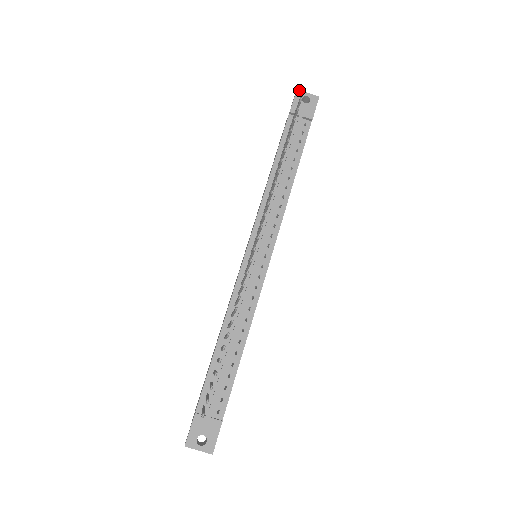
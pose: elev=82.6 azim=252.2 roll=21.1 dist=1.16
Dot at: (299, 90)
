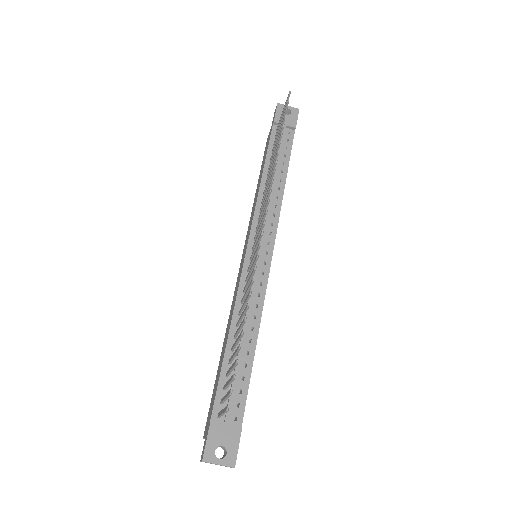
Dot at: occluded
